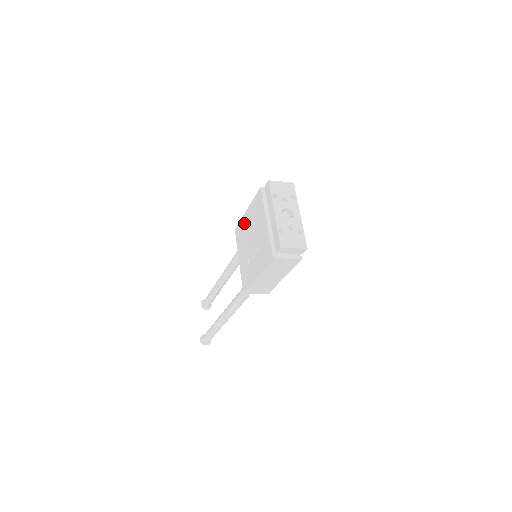
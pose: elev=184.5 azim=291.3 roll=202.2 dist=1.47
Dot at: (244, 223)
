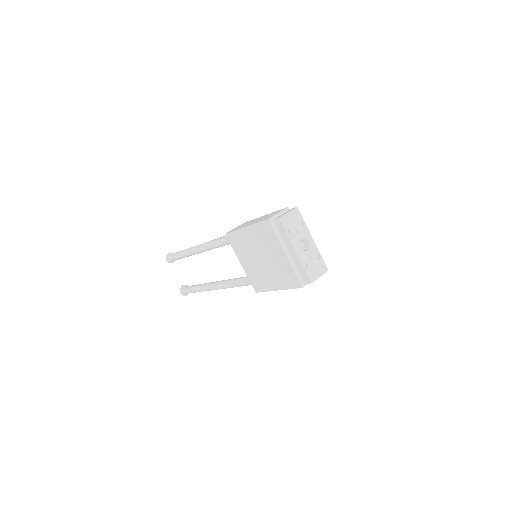
Dot at: (243, 237)
